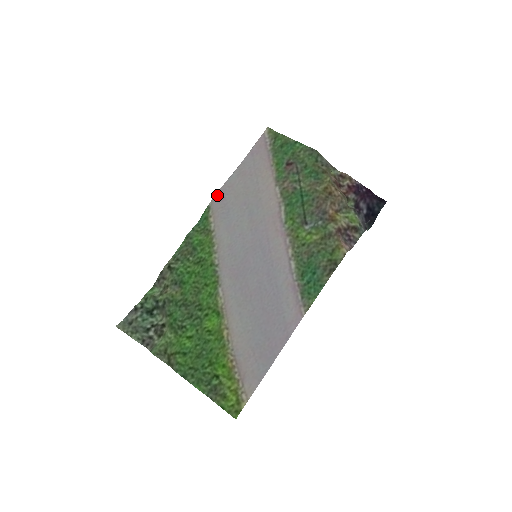
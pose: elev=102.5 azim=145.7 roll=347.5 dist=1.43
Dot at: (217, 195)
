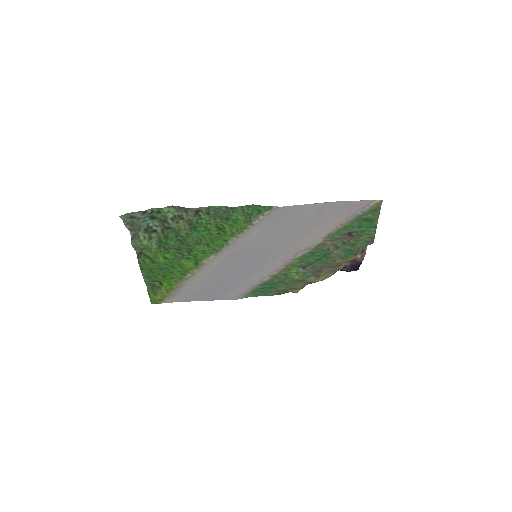
Dot at: (286, 208)
